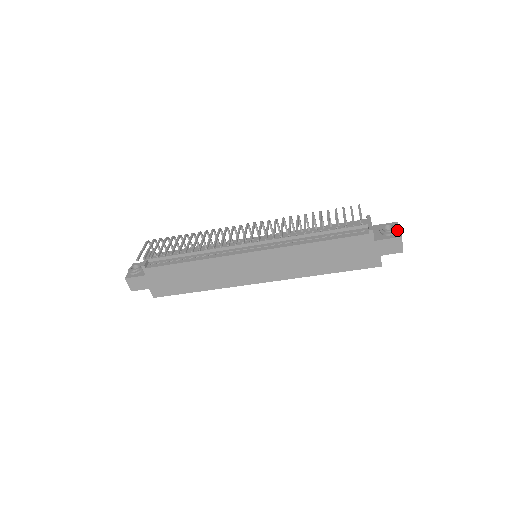
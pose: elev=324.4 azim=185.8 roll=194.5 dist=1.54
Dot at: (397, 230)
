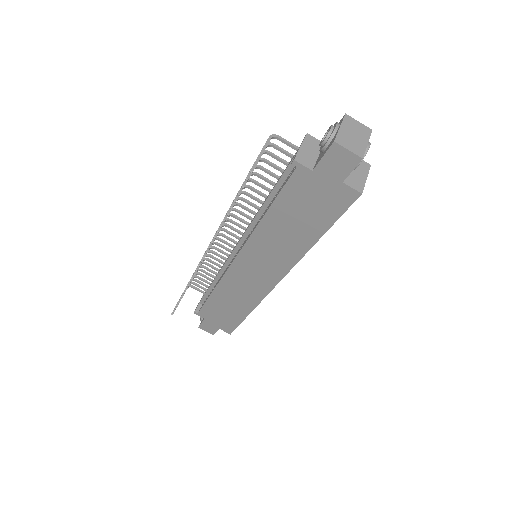
Dot at: (331, 134)
